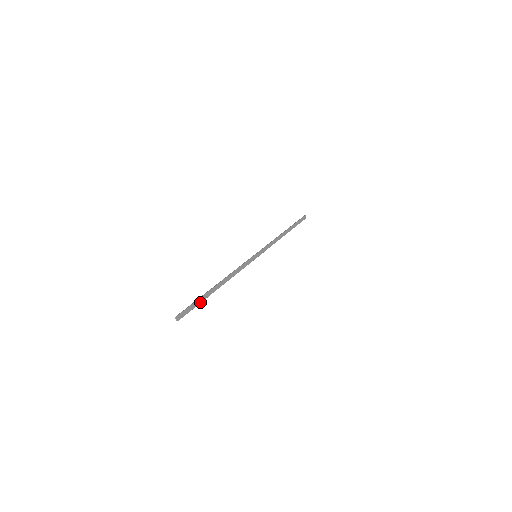
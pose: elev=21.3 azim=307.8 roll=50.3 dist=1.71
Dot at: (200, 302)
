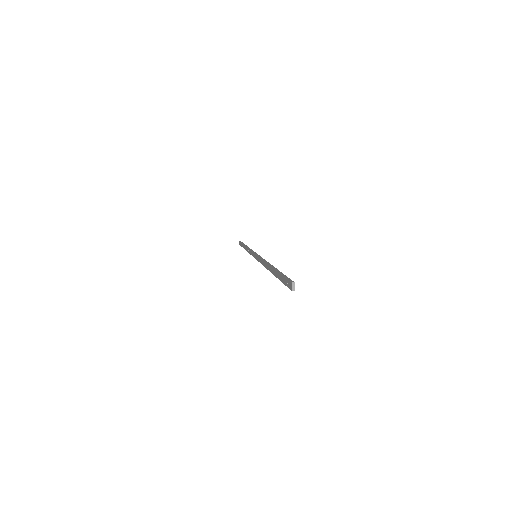
Dot at: occluded
